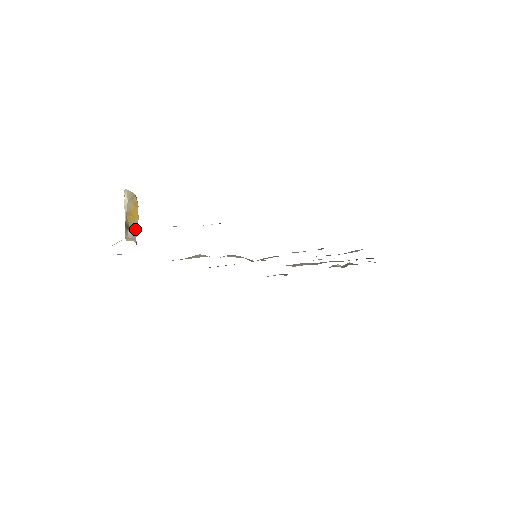
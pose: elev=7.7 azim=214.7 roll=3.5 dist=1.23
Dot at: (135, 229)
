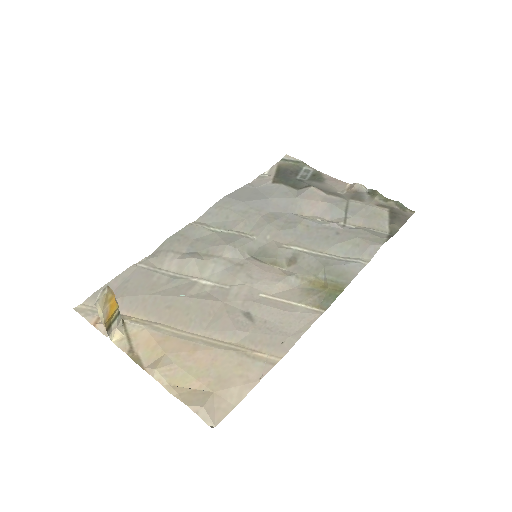
Dot at: (118, 315)
